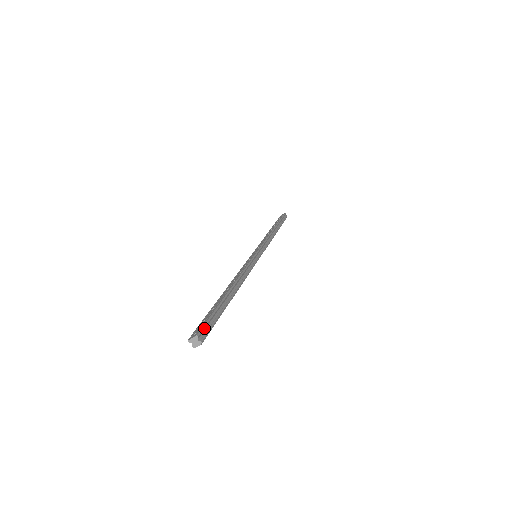
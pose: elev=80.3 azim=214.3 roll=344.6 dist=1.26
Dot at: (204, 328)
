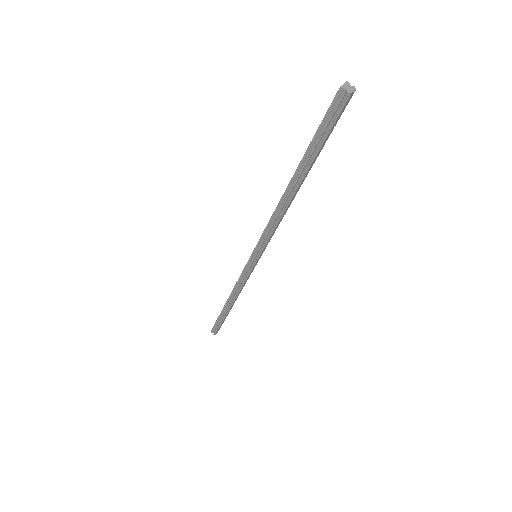
Dot at: (338, 102)
